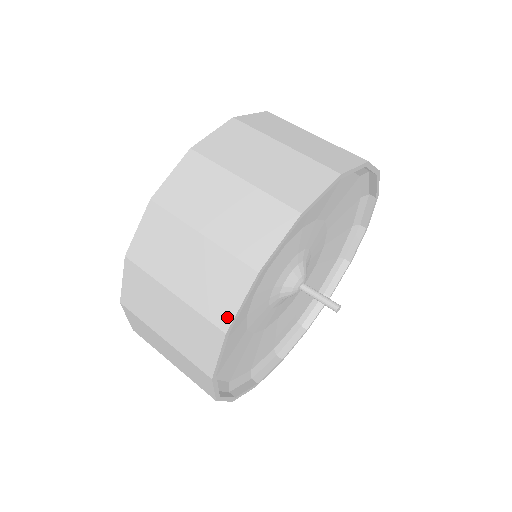
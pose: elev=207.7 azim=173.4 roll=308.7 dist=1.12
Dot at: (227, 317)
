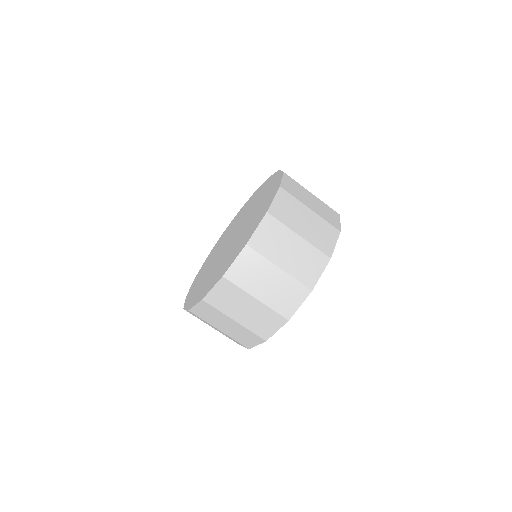
Dot at: (330, 250)
